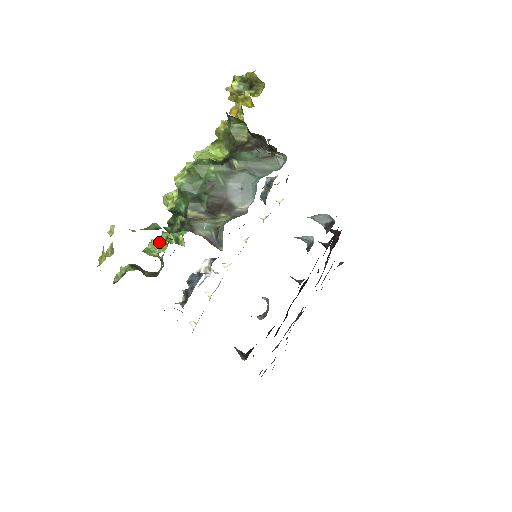
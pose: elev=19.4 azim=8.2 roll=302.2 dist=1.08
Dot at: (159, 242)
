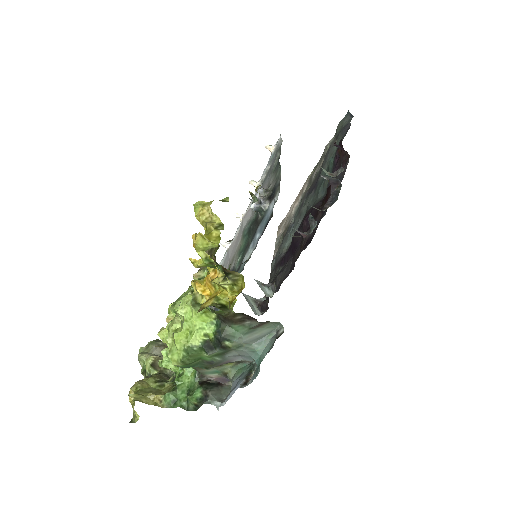
Dot at: (171, 361)
